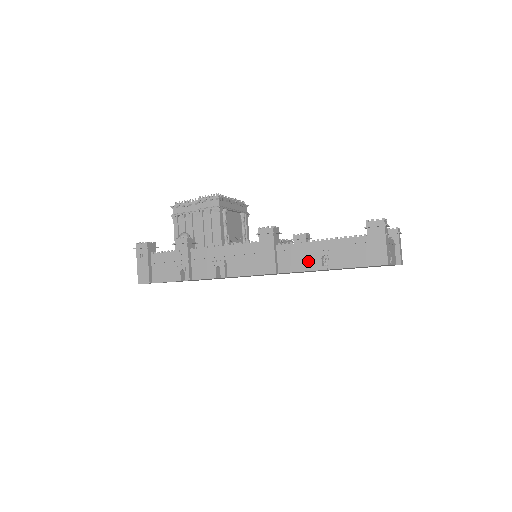
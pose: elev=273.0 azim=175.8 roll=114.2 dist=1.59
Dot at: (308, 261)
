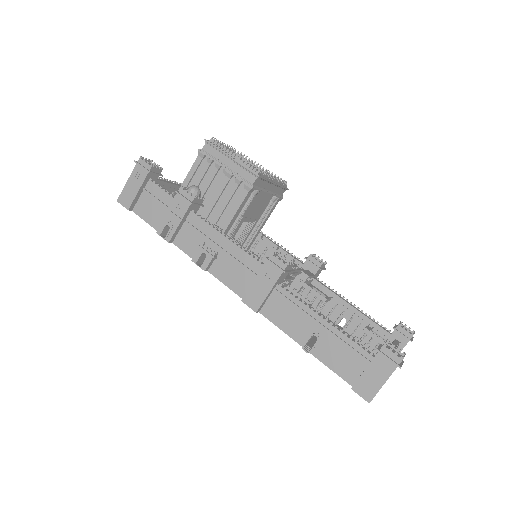
Dot at: (296, 327)
